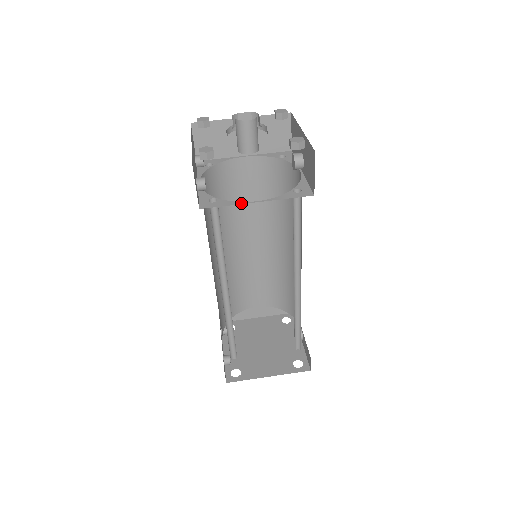
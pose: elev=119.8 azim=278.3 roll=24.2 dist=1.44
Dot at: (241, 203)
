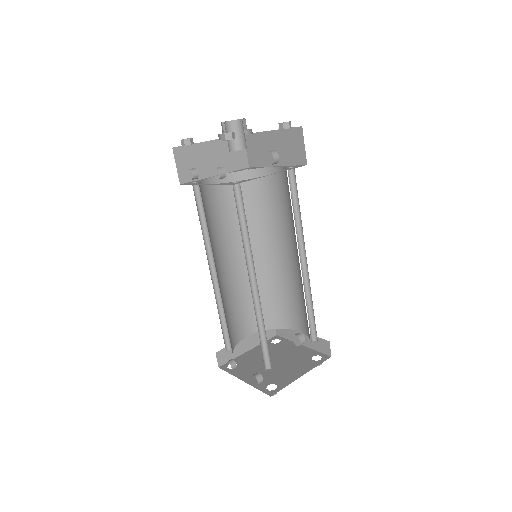
Dot at: occluded
